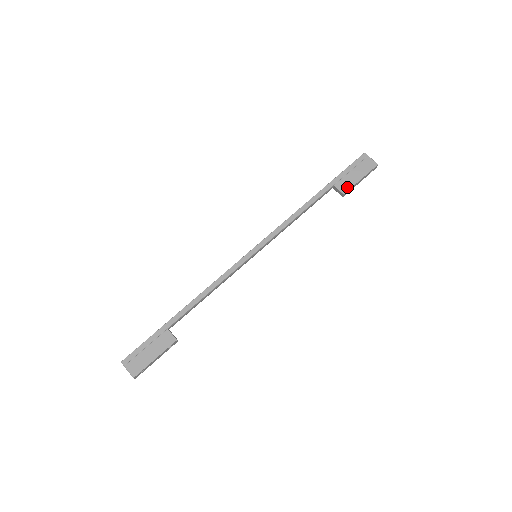
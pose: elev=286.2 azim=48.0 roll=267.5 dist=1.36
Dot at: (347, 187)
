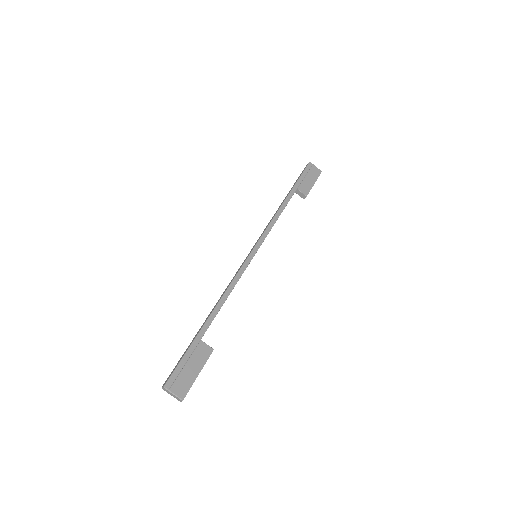
Dot at: (307, 190)
